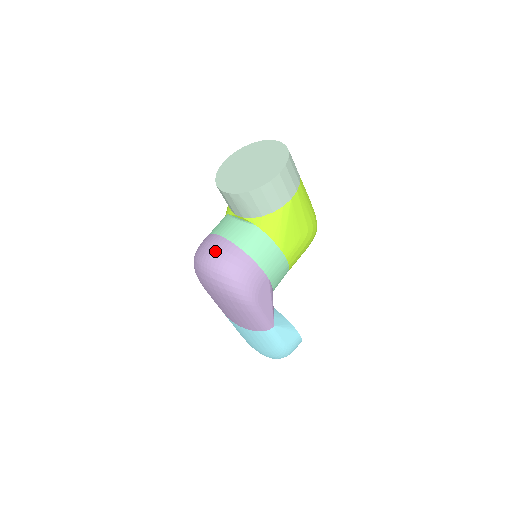
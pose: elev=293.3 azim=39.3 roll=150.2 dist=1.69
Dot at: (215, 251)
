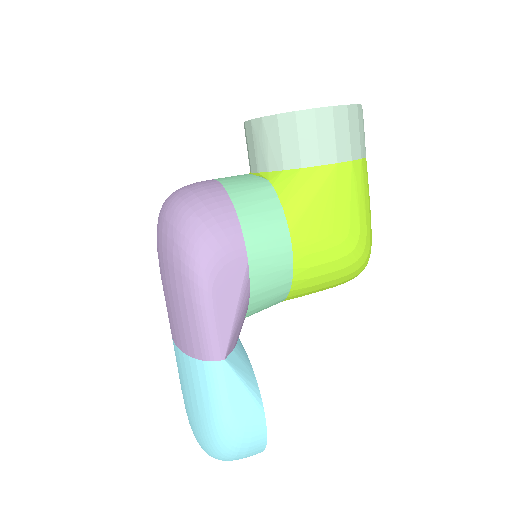
Dot at: (192, 186)
